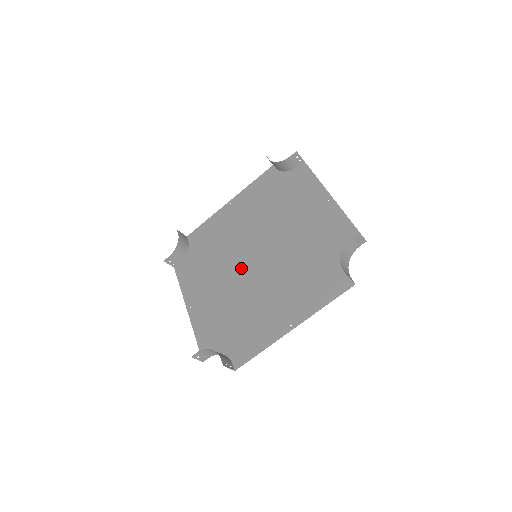
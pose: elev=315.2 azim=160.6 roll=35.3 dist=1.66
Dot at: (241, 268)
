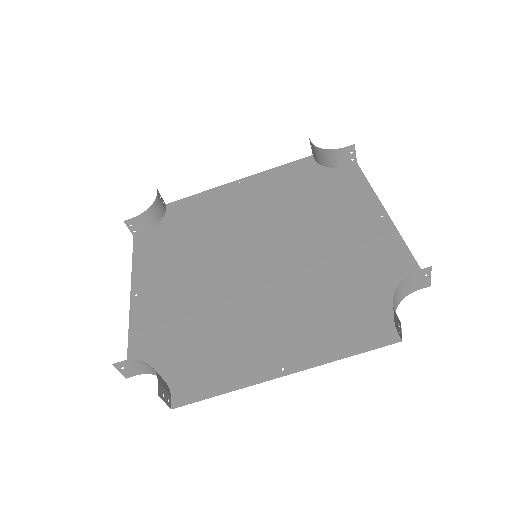
Dot at: (229, 265)
